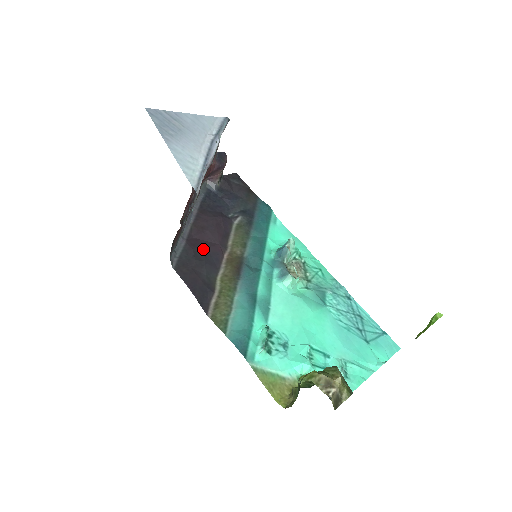
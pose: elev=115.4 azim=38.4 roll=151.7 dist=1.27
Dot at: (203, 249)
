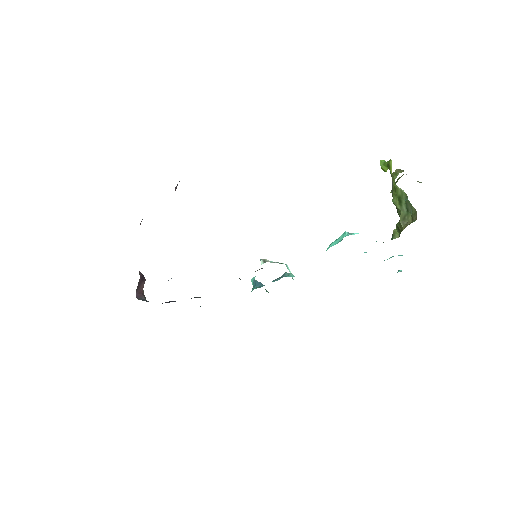
Dot at: occluded
